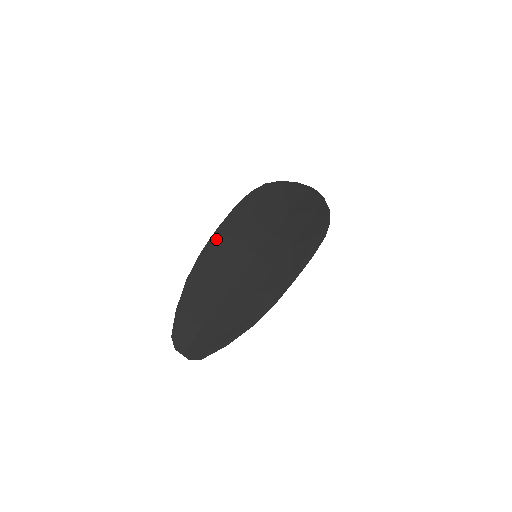
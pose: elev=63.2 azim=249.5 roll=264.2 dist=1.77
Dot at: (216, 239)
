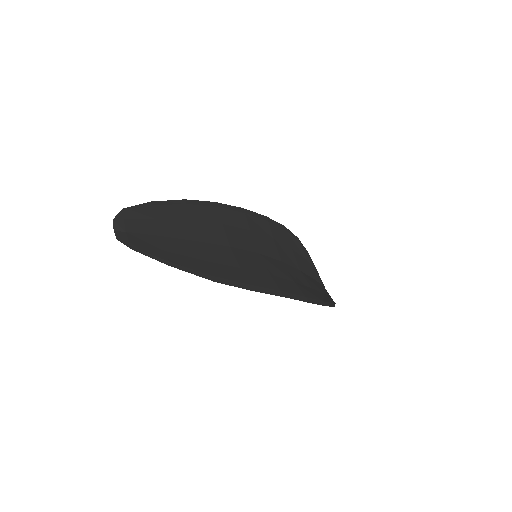
Dot at: (236, 210)
